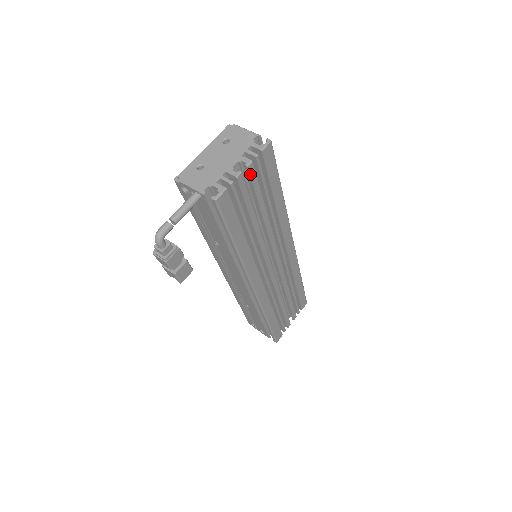
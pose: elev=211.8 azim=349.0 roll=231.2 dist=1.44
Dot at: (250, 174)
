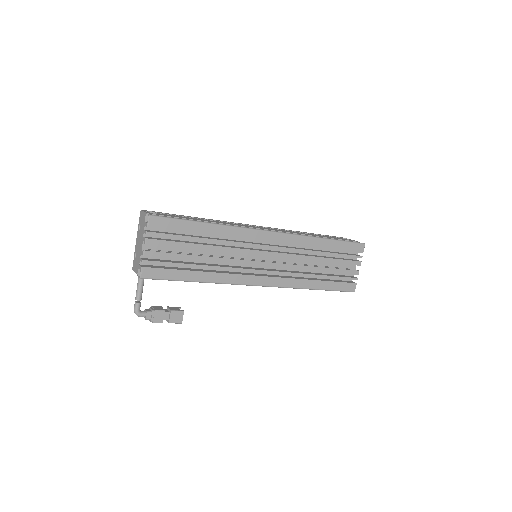
Dot at: (154, 244)
